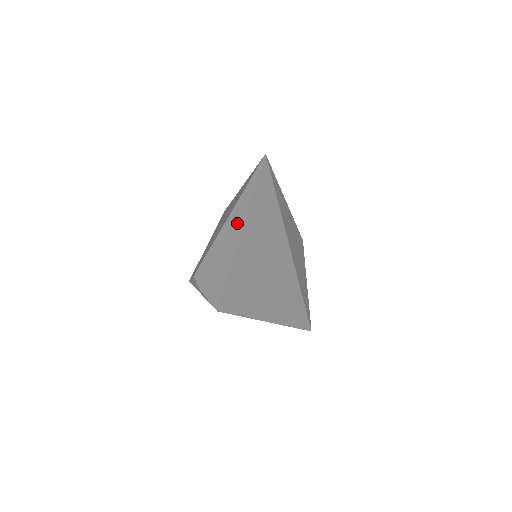
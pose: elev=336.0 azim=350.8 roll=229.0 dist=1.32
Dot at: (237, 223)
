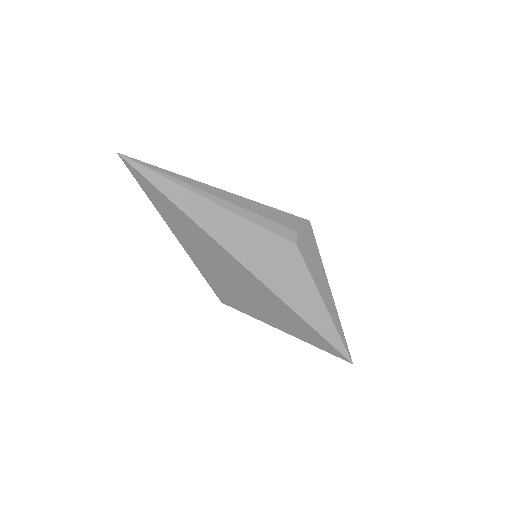
Dot at: occluded
